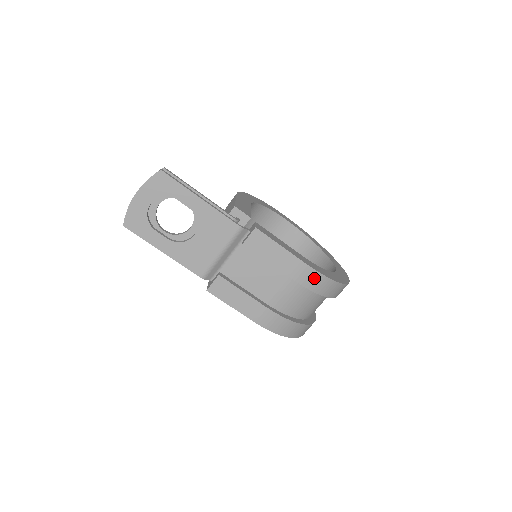
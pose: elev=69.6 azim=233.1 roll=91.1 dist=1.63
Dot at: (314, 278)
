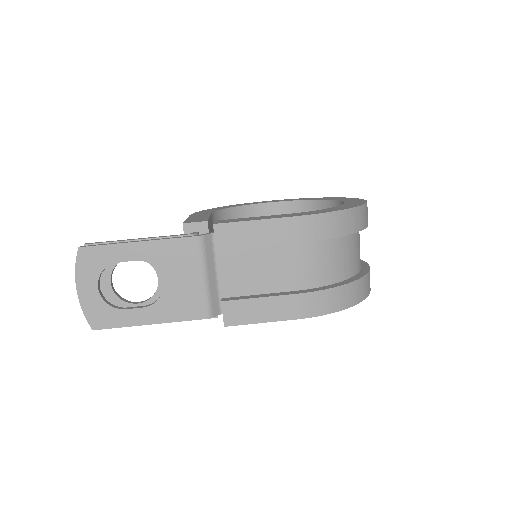
Dot at: (317, 224)
